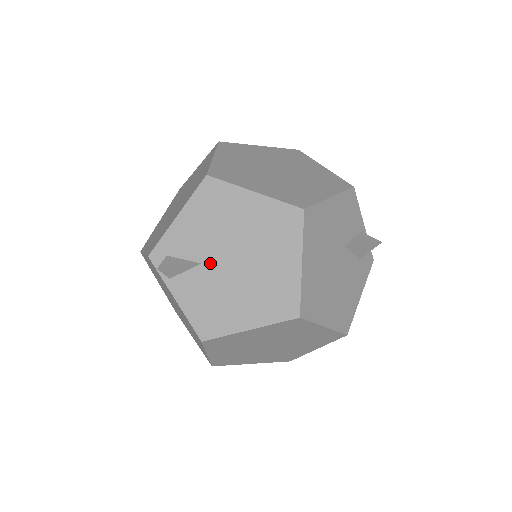
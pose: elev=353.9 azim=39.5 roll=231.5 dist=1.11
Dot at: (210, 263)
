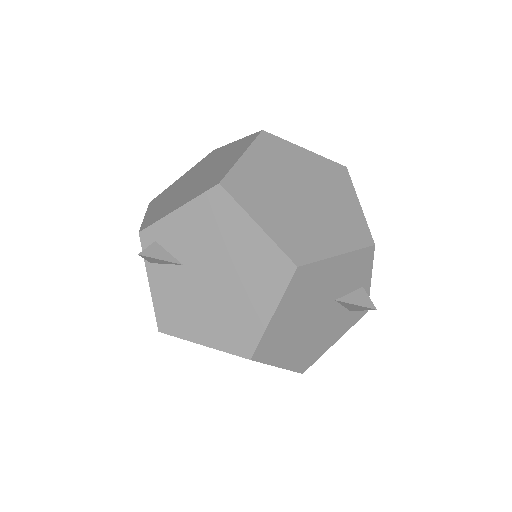
Dot at: (191, 269)
